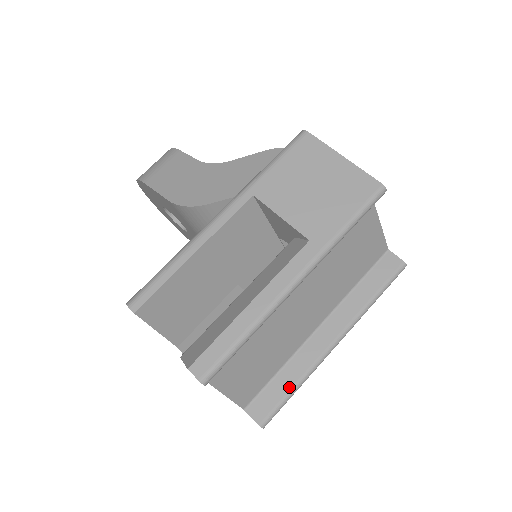
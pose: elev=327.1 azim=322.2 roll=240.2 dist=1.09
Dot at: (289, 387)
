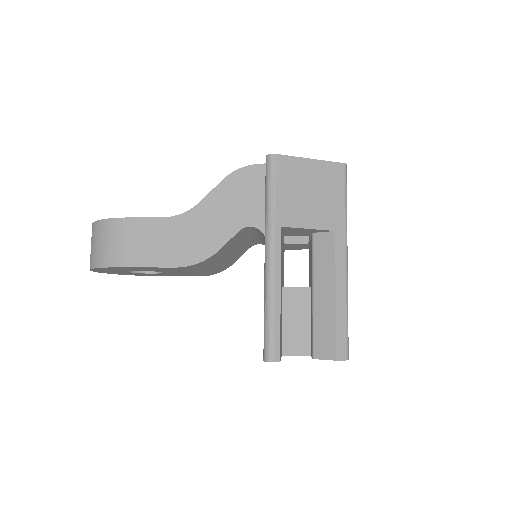
Dot at: occluded
